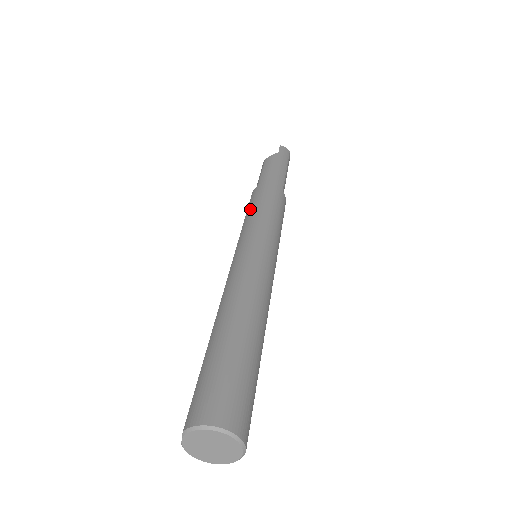
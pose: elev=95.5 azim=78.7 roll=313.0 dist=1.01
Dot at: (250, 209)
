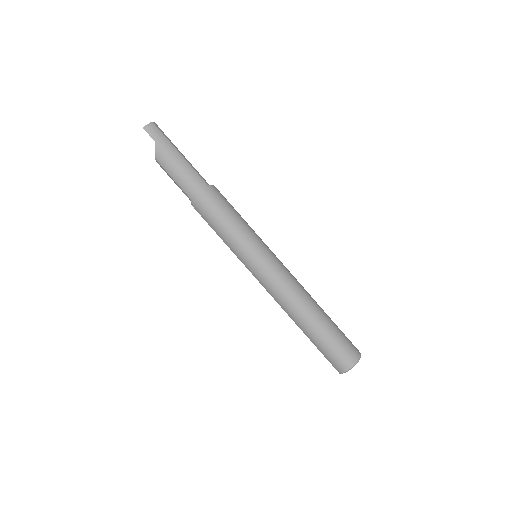
Dot at: (217, 230)
